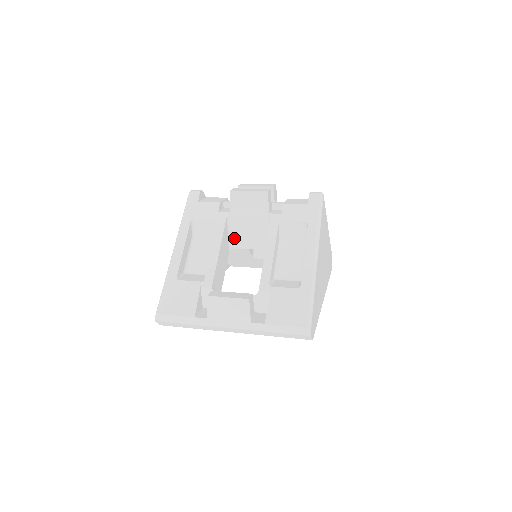
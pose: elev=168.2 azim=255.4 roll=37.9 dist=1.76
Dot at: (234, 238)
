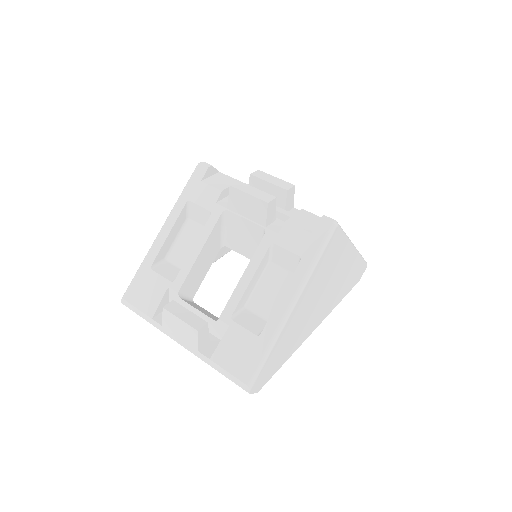
Dot at: (228, 236)
